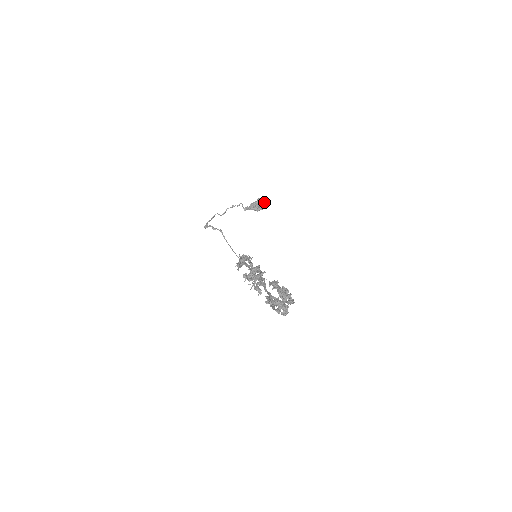
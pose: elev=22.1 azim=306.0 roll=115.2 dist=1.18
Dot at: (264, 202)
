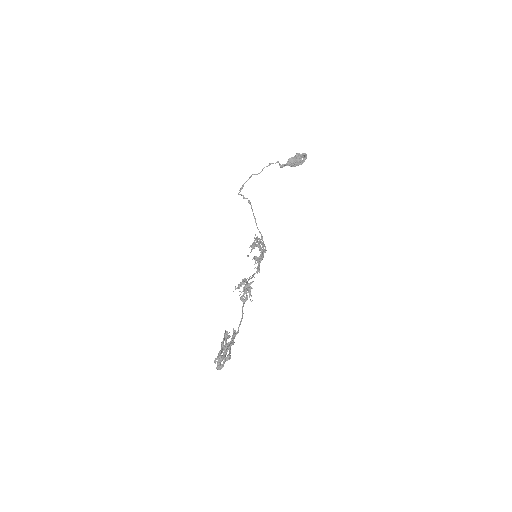
Dot at: (302, 157)
